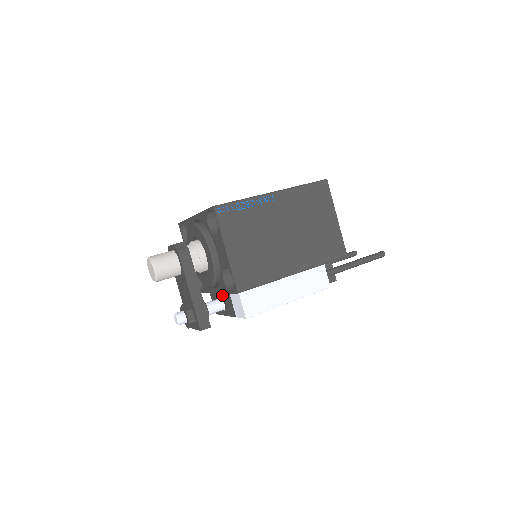
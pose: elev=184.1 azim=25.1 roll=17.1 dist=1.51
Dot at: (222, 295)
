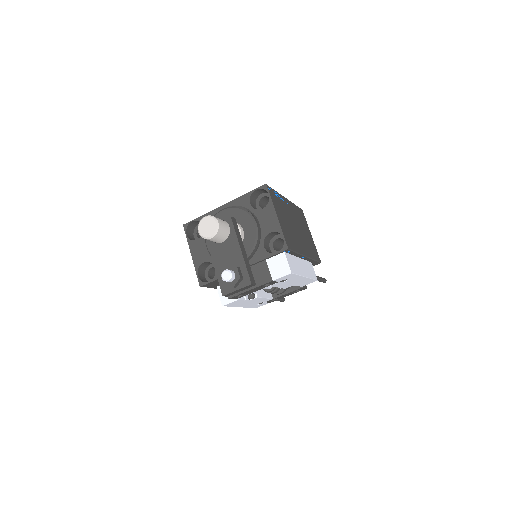
Dot at: occluded
